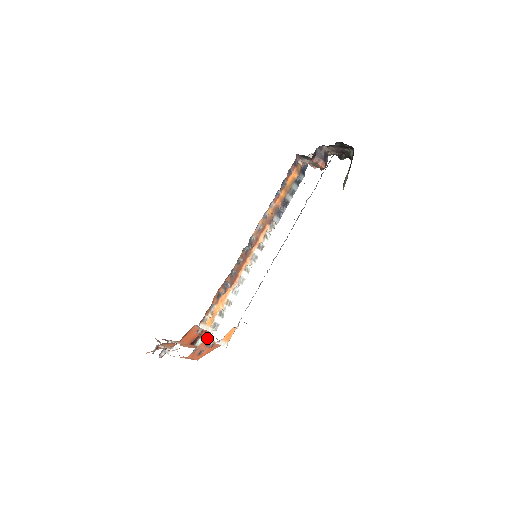
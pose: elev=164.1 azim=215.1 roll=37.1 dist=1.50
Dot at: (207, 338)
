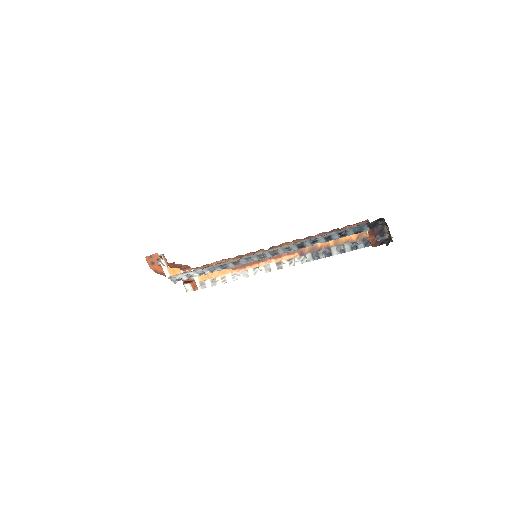
Dot at: occluded
